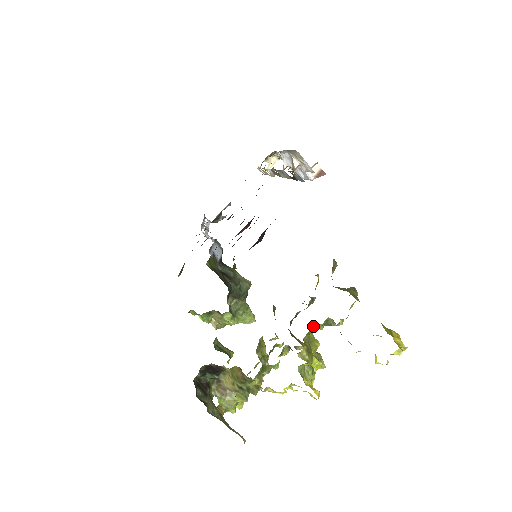
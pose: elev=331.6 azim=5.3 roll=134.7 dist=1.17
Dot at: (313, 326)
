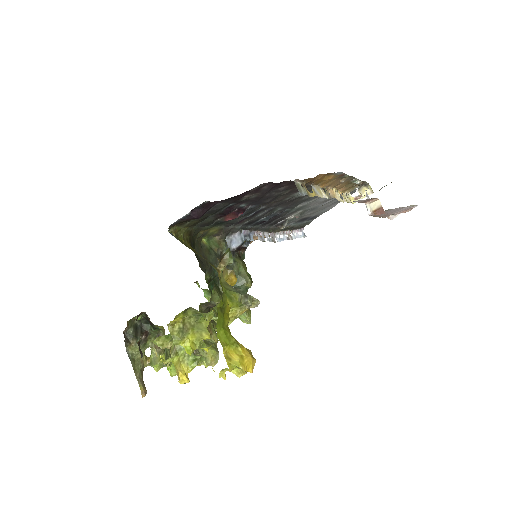
Dot at: (193, 309)
